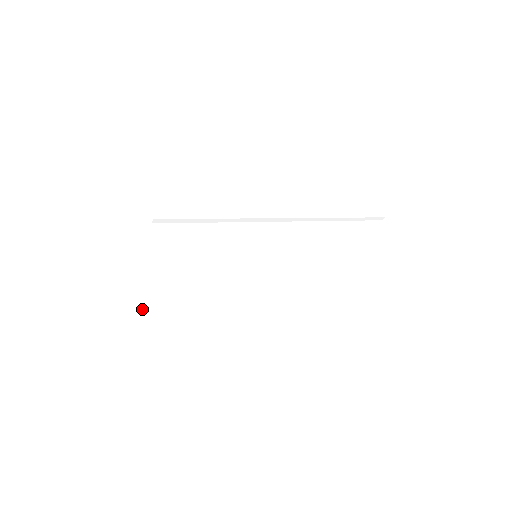
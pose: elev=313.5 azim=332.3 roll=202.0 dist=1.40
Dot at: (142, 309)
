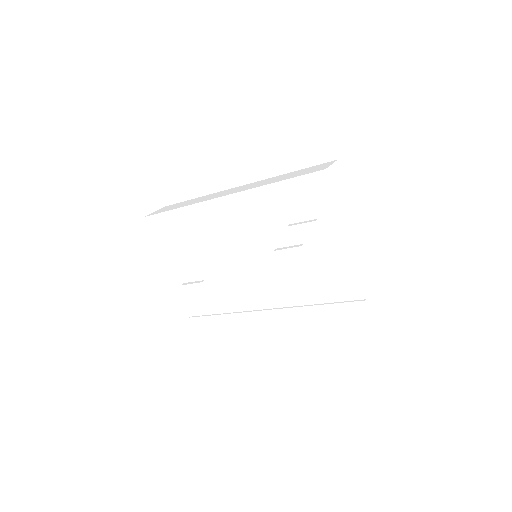
Dot at: (191, 299)
